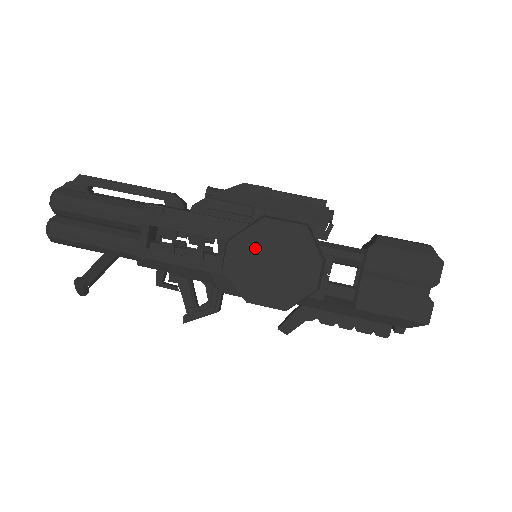
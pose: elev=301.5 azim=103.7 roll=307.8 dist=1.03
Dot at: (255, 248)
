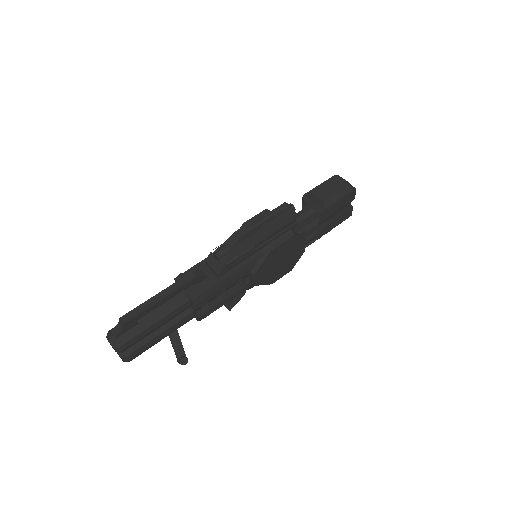
Dot at: (270, 265)
